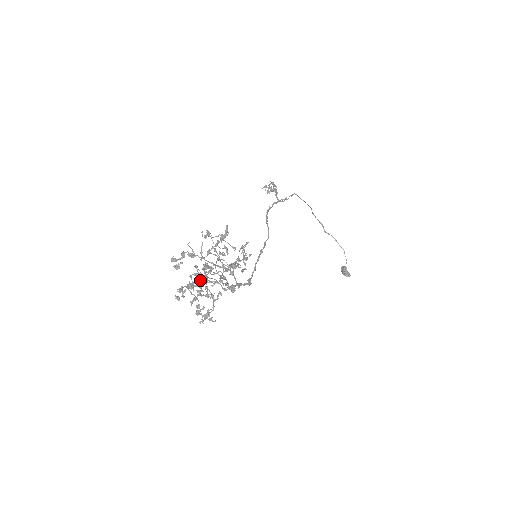
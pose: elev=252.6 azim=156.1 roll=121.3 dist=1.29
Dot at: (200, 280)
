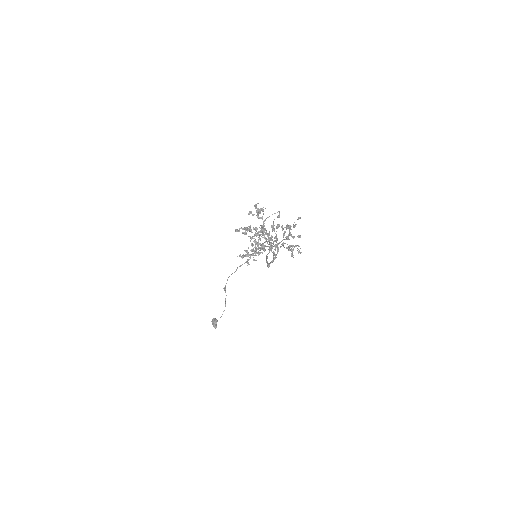
Dot at: occluded
